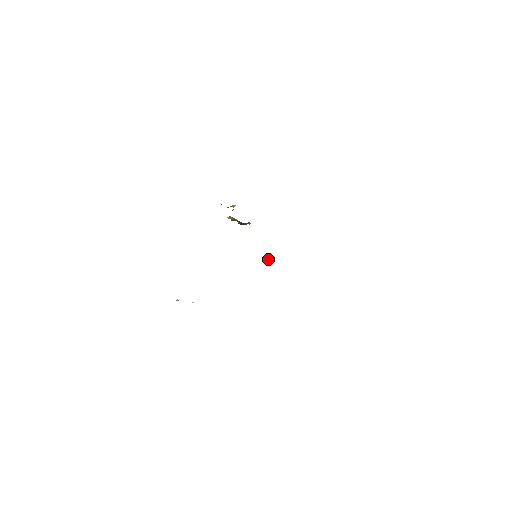
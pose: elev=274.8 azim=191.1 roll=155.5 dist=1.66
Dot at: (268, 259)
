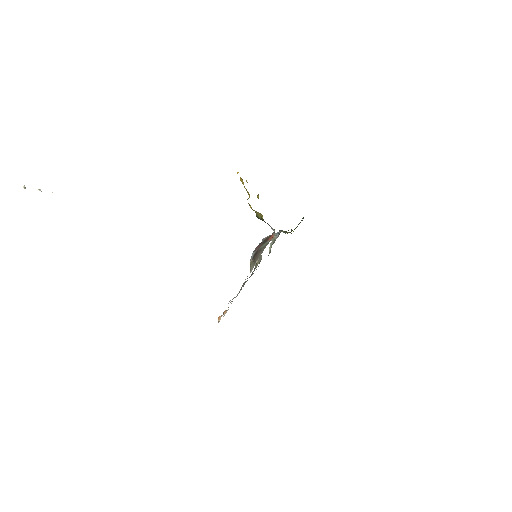
Dot at: (260, 257)
